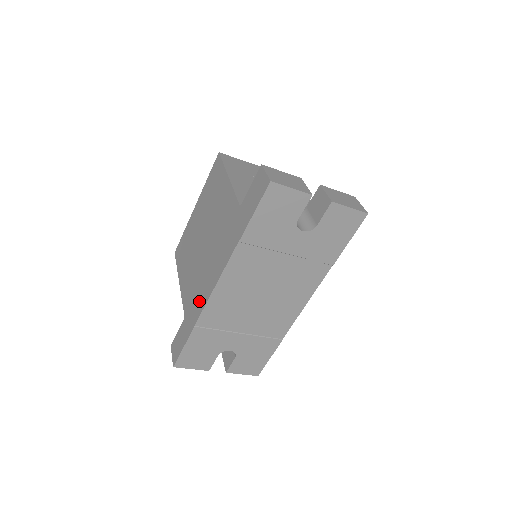
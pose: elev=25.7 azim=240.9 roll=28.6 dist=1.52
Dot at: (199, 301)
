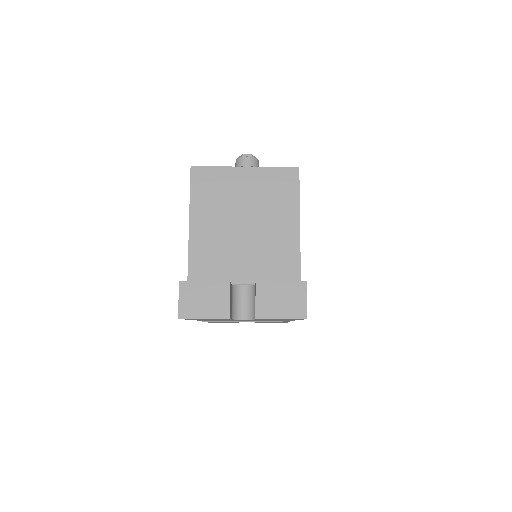
Dot at: occluded
